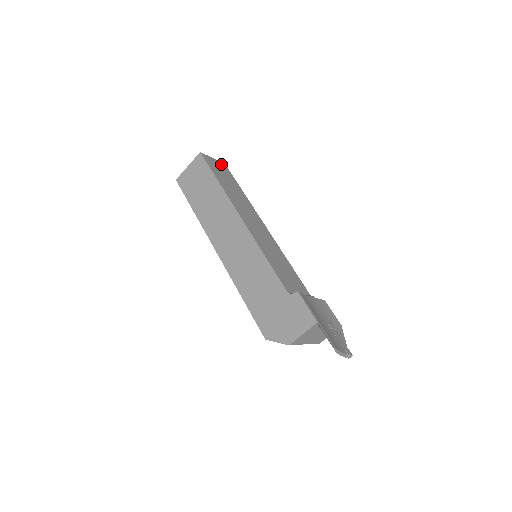
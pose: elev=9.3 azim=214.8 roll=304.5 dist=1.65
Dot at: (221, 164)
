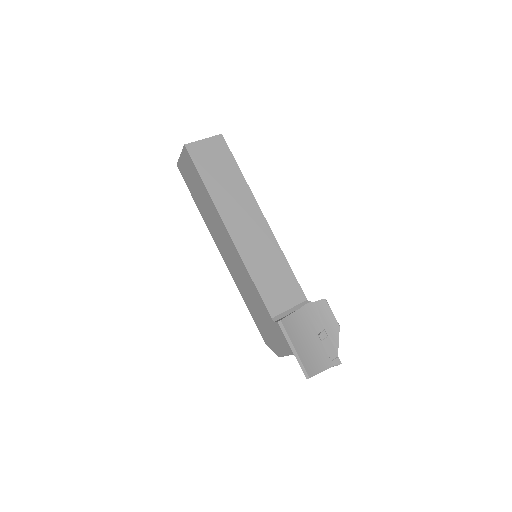
Dot at: (215, 141)
